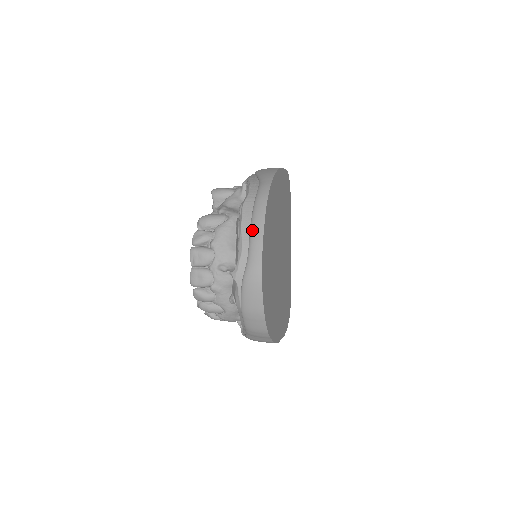
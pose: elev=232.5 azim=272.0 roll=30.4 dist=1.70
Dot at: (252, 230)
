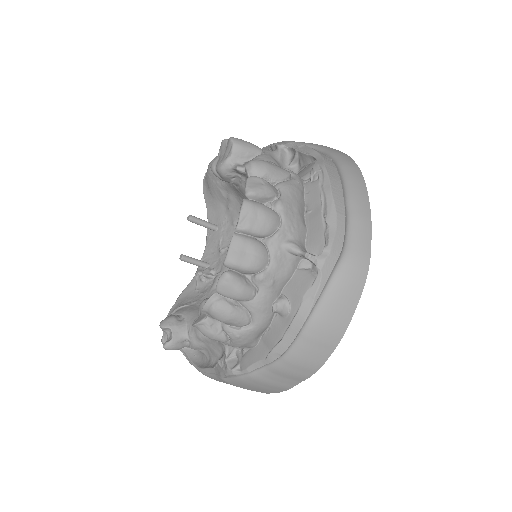
Dot at: (353, 202)
